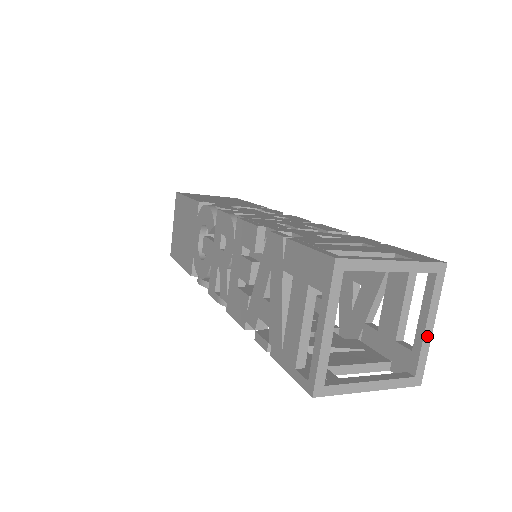
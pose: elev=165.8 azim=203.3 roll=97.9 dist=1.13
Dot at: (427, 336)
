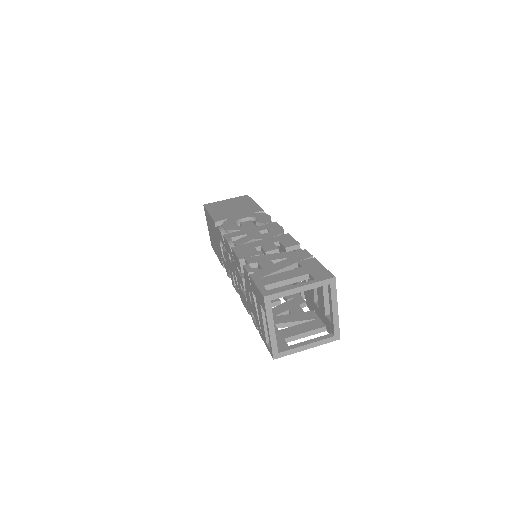
Dot at: (335, 315)
